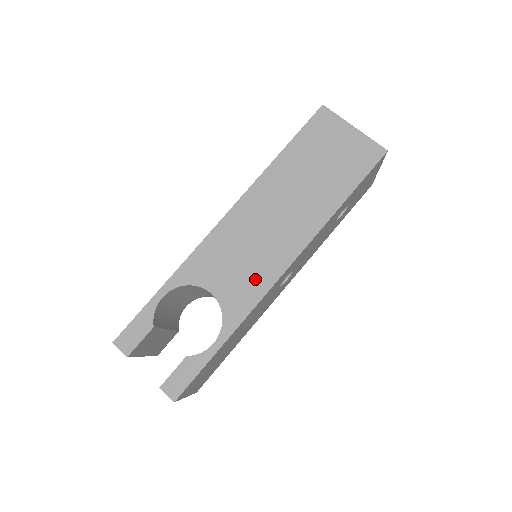
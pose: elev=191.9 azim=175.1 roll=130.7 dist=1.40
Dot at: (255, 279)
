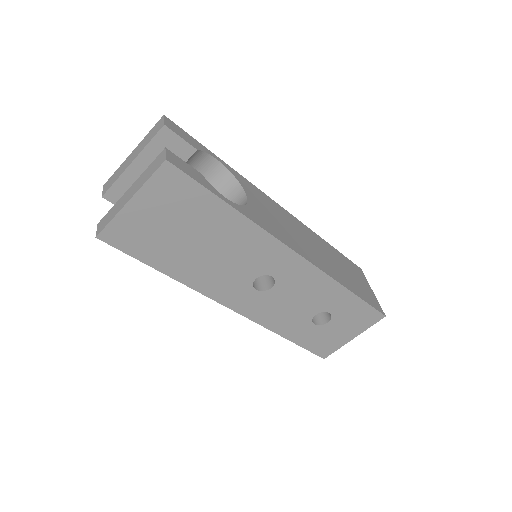
Dot at: (279, 231)
